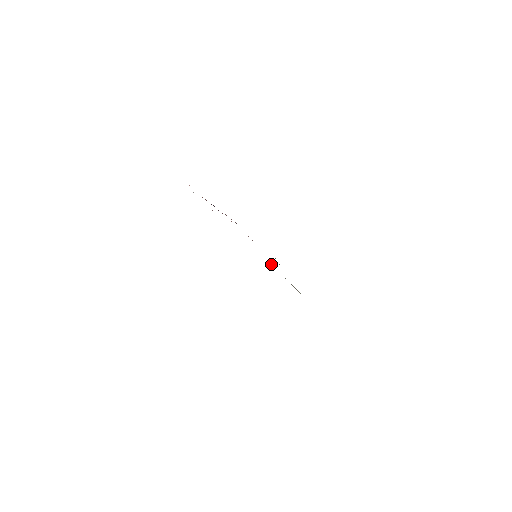
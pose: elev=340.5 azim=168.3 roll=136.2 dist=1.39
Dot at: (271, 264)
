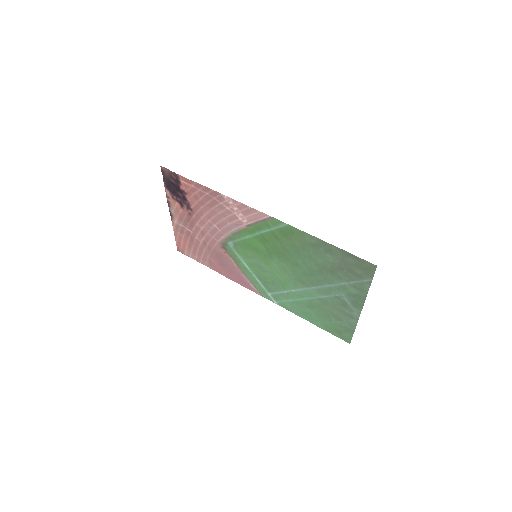
Dot at: (232, 261)
